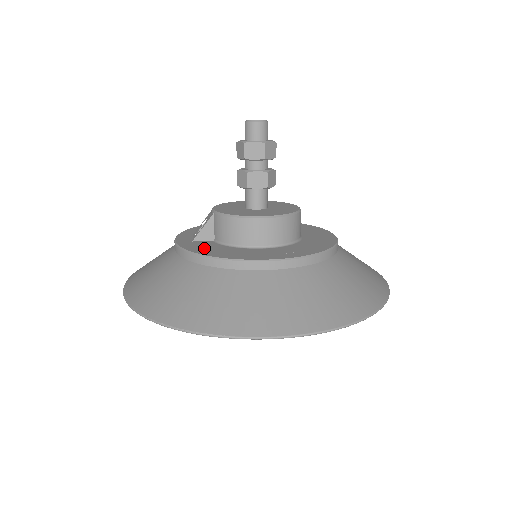
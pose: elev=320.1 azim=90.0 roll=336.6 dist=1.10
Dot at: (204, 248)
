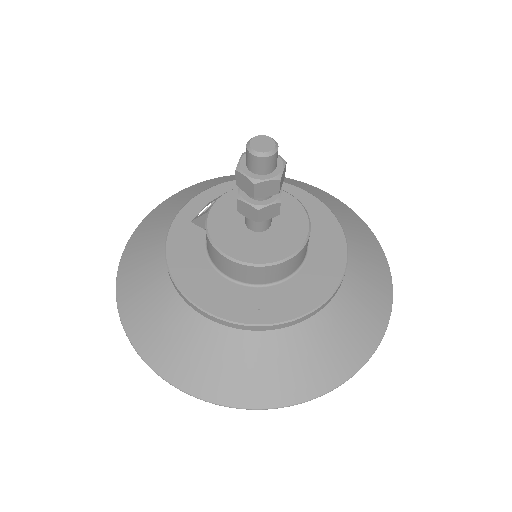
Dot at: (183, 246)
